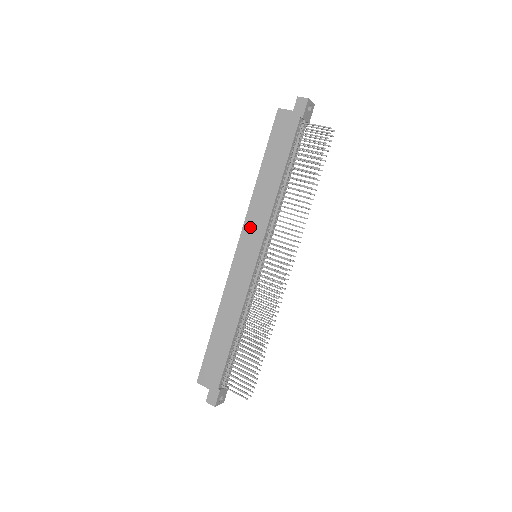
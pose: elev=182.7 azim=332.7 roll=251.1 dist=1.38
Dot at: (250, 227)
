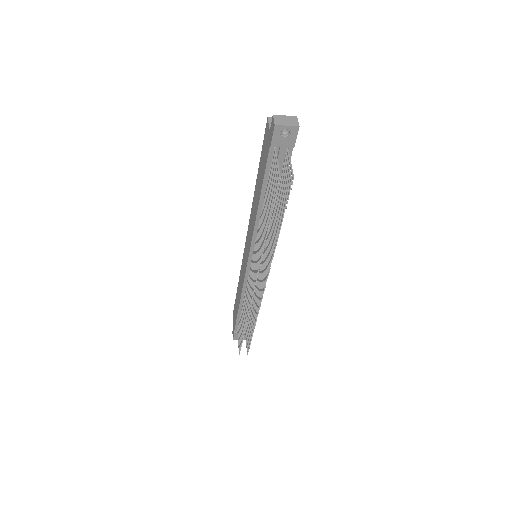
Dot at: (249, 230)
